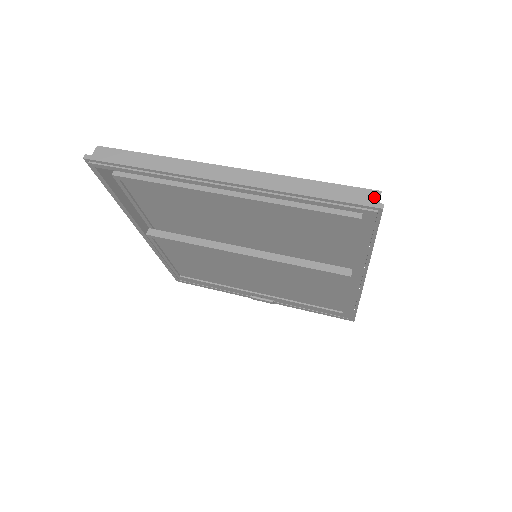
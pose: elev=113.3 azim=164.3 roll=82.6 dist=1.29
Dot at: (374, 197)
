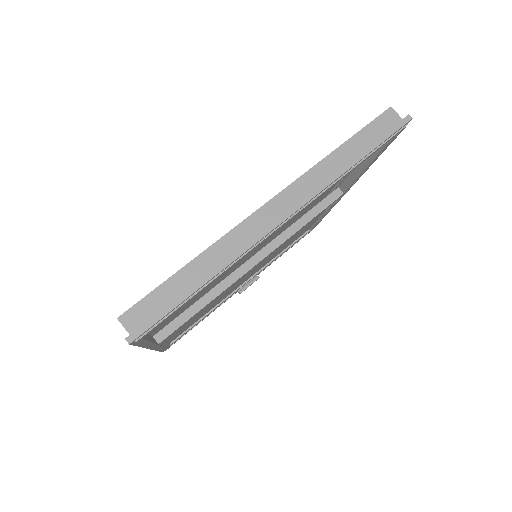
Dot at: (393, 116)
